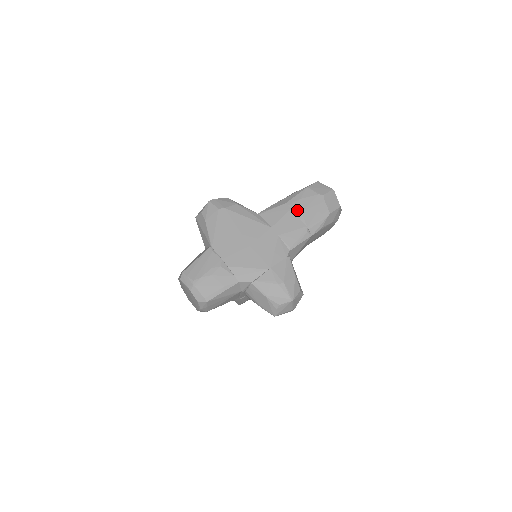
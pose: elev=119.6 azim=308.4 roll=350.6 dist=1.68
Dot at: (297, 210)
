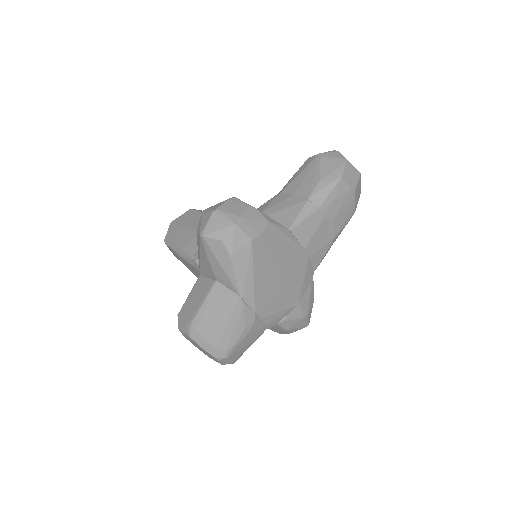
Dot at: (330, 218)
